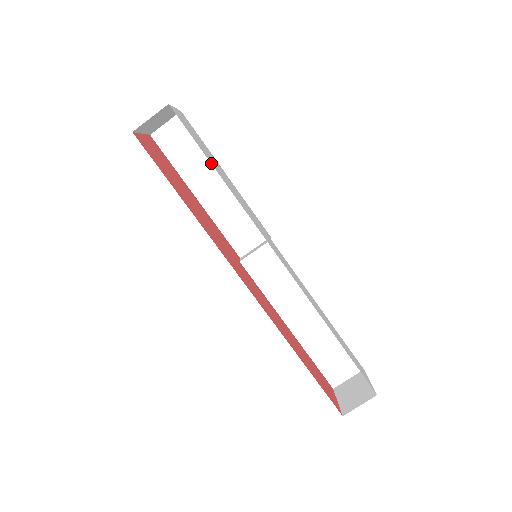
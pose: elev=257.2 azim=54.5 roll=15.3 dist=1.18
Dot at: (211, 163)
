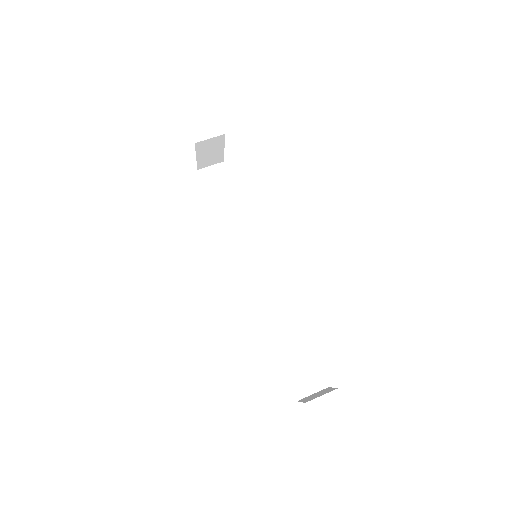
Dot at: occluded
